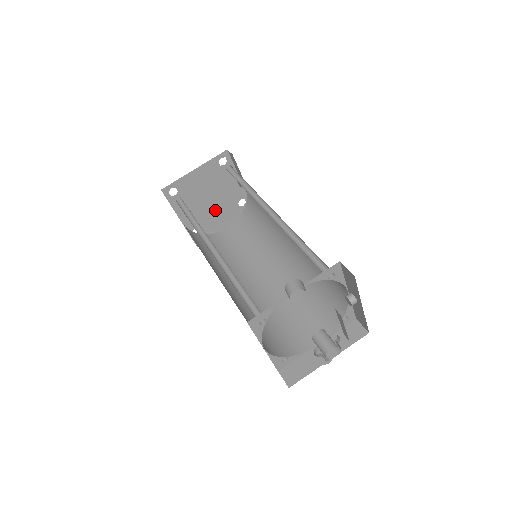
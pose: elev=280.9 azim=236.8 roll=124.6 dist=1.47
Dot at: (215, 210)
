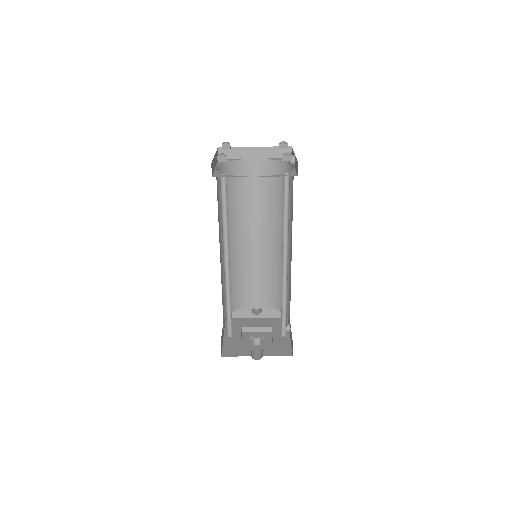
Dot at: occluded
